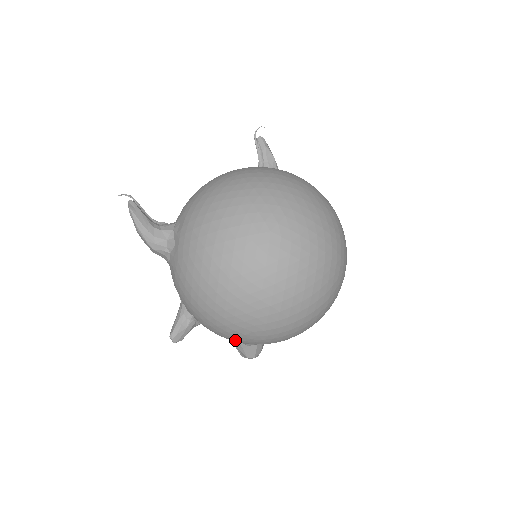
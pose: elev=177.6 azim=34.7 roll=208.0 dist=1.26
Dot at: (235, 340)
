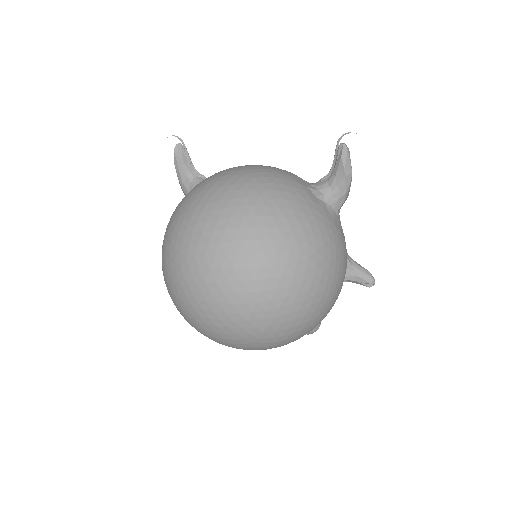
Dot at: occluded
